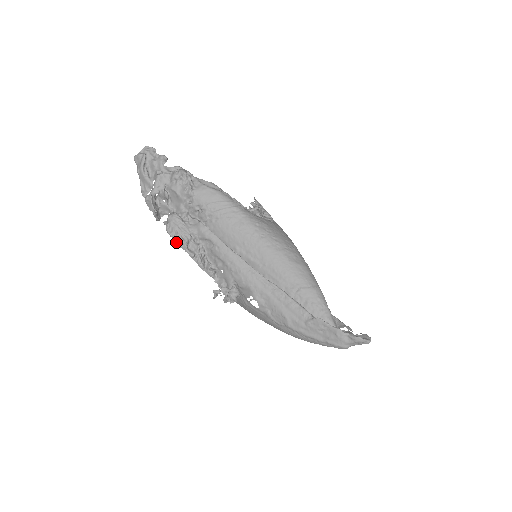
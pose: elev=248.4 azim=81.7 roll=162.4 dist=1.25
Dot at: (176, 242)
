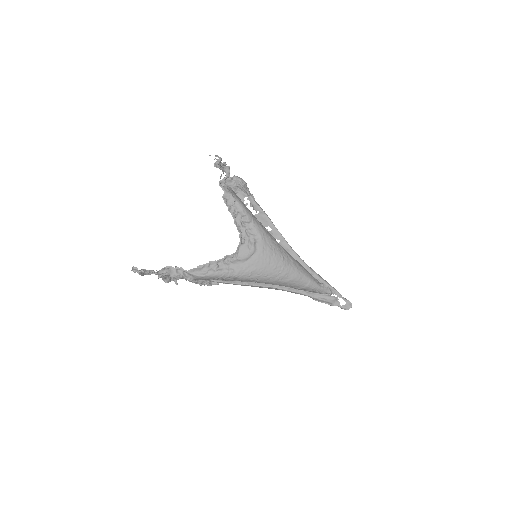
Dot at: occluded
